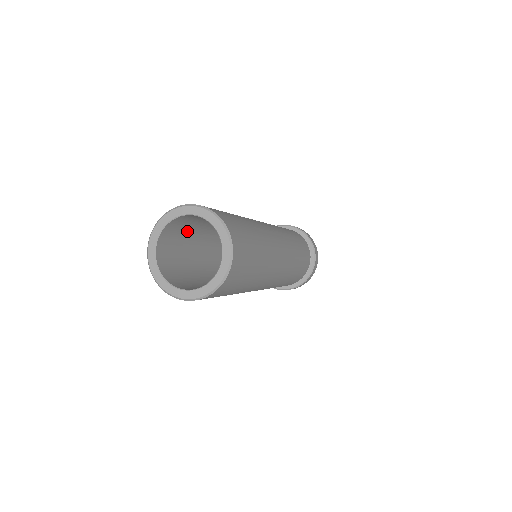
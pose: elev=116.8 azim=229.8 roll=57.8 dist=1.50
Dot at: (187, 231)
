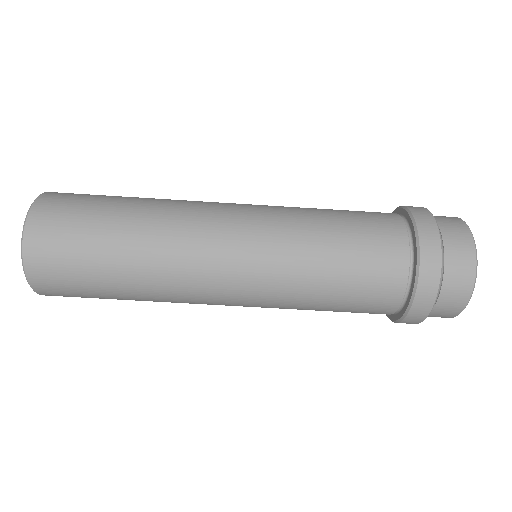
Dot at: occluded
